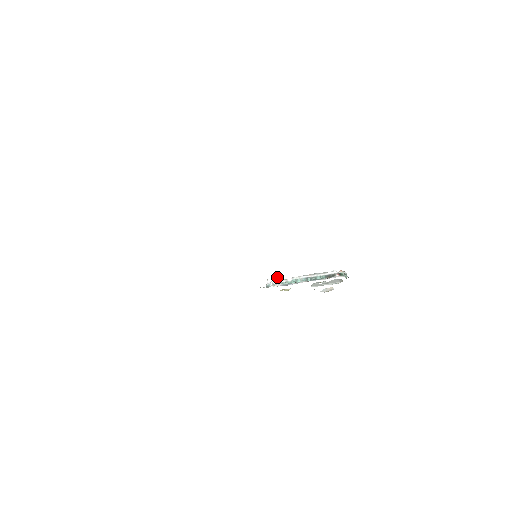
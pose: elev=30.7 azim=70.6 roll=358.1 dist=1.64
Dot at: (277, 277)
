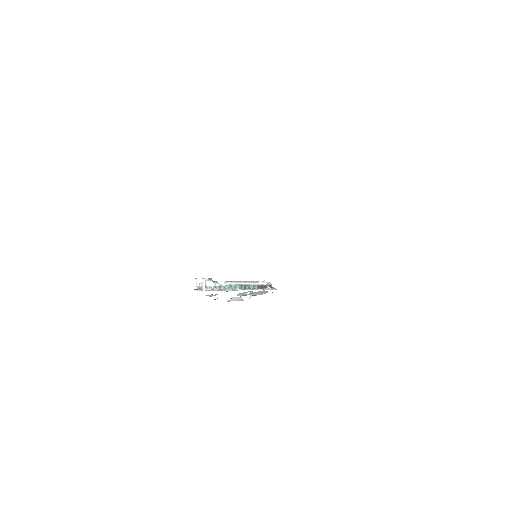
Dot at: (208, 278)
